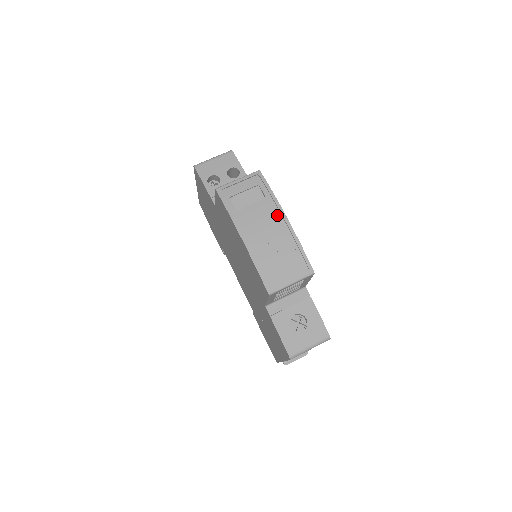
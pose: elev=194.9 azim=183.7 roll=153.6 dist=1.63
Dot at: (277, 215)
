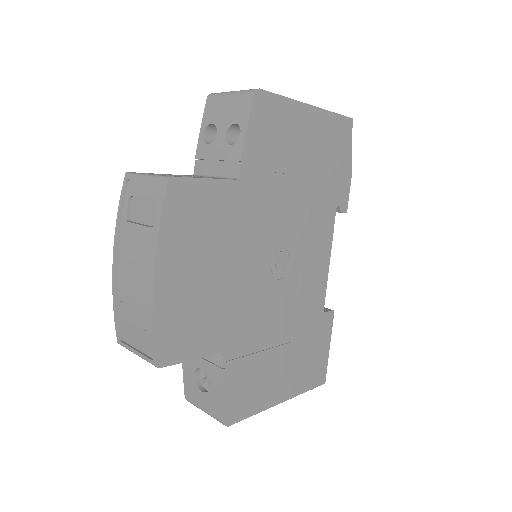
Dot at: (150, 263)
